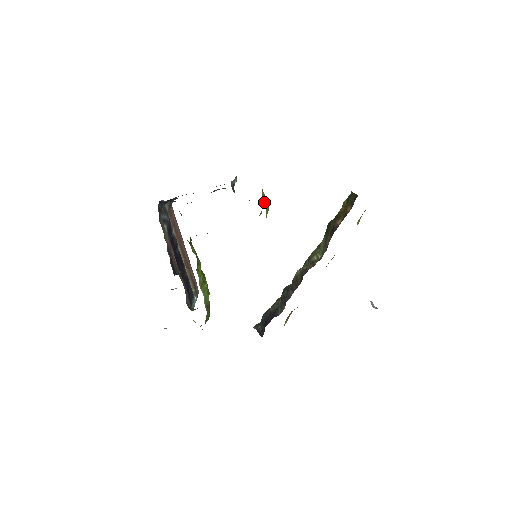
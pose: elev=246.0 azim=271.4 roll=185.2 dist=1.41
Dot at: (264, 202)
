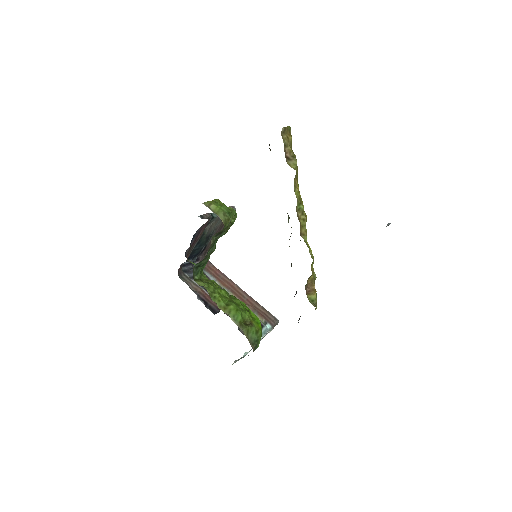
Dot at: (211, 208)
